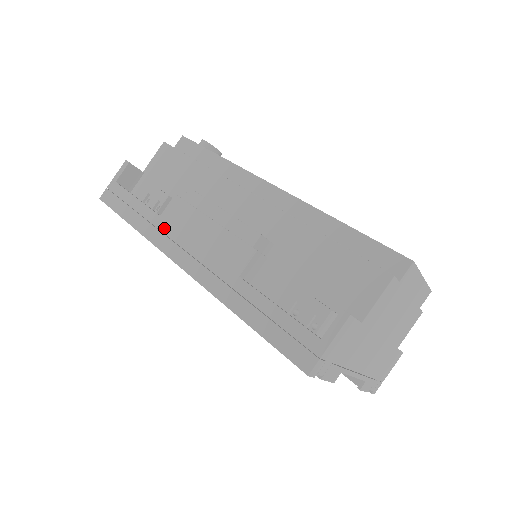
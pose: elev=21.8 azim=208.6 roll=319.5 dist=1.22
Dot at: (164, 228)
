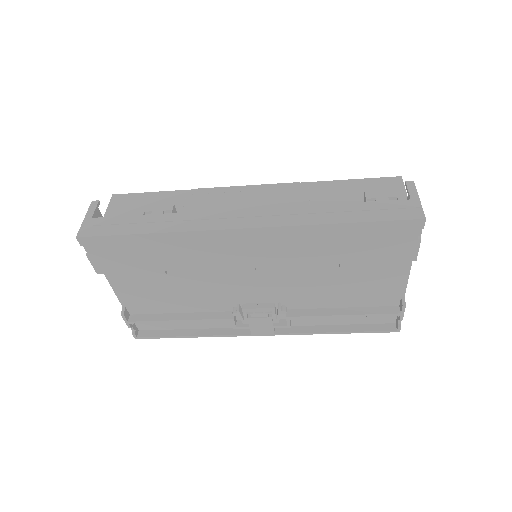
Dot at: (196, 216)
